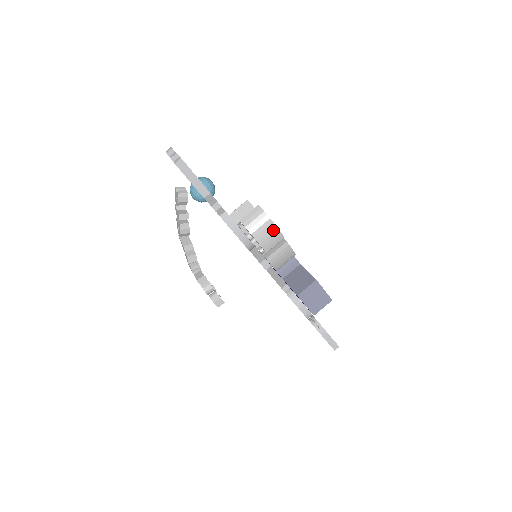
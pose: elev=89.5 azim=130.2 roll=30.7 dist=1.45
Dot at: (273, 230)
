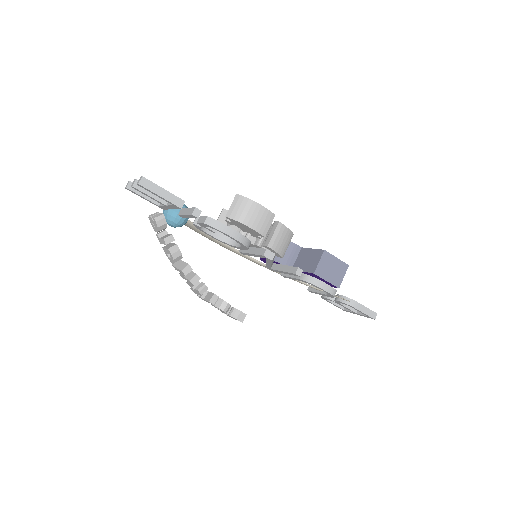
Dot at: (261, 211)
